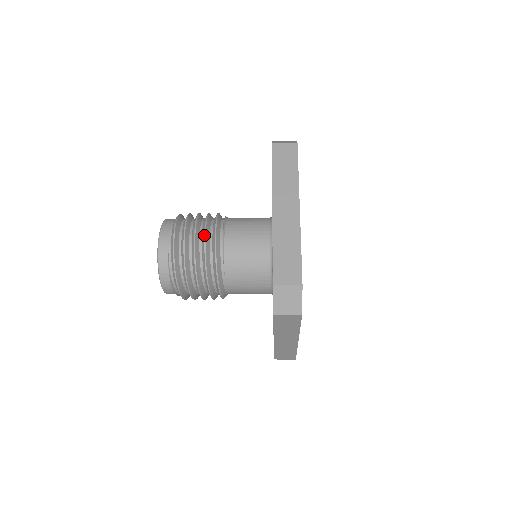
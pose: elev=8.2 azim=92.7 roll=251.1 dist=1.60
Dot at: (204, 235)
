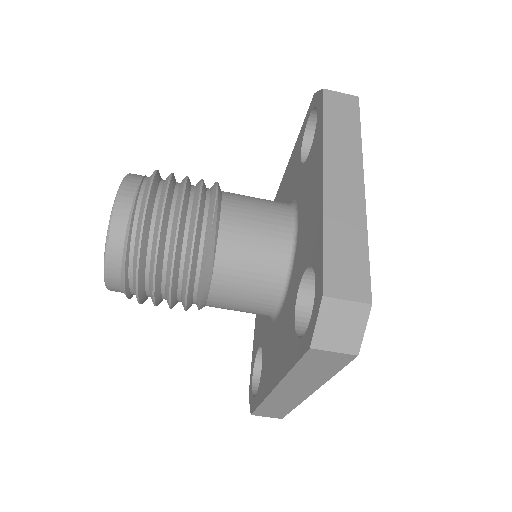
Dot at: occluded
